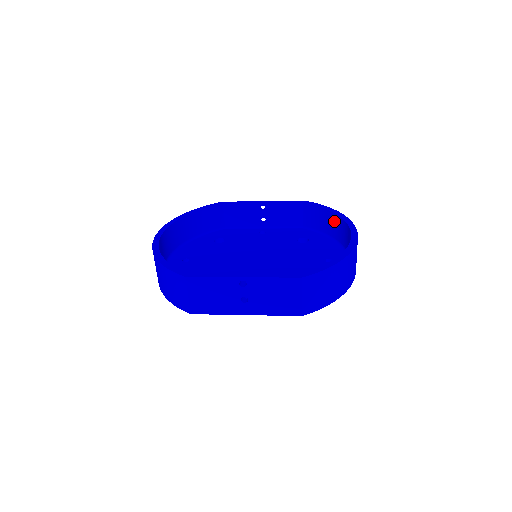
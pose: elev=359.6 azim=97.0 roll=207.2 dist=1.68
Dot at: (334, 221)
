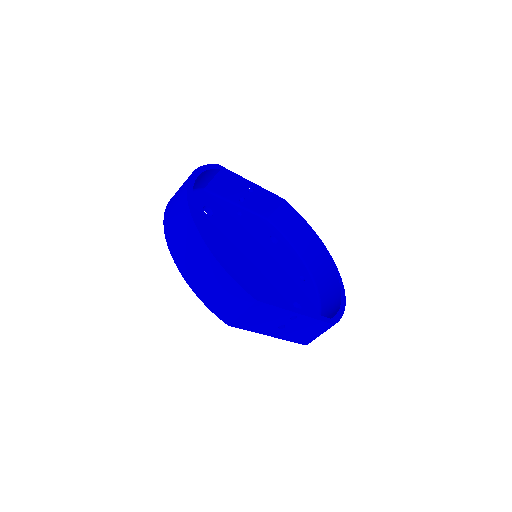
Dot at: (307, 236)
